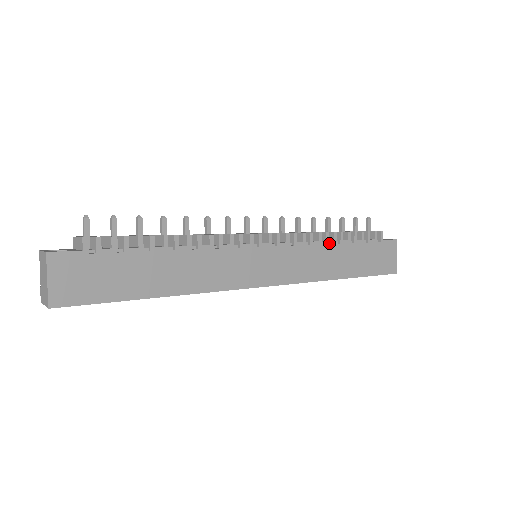
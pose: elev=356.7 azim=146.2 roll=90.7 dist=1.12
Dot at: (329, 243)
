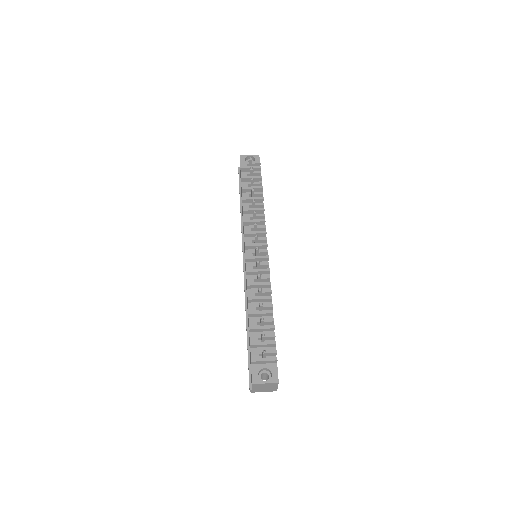
Dot at: (263, 207)
